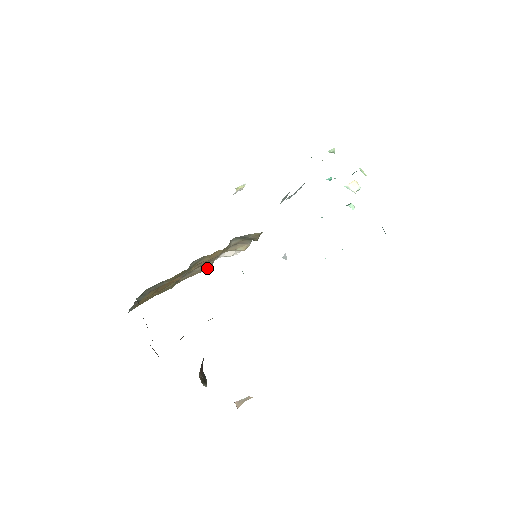
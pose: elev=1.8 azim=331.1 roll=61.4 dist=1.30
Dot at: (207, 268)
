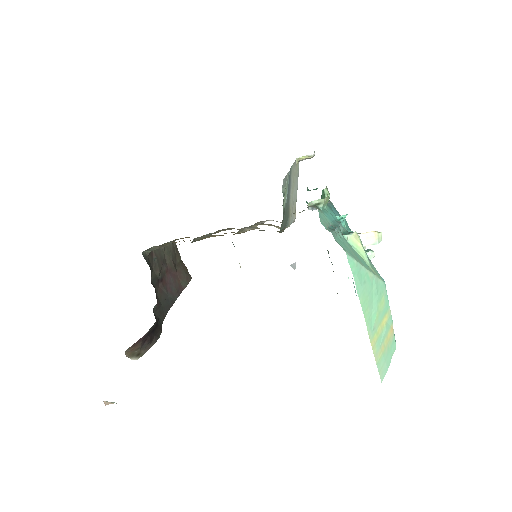
Dot at: occluded
